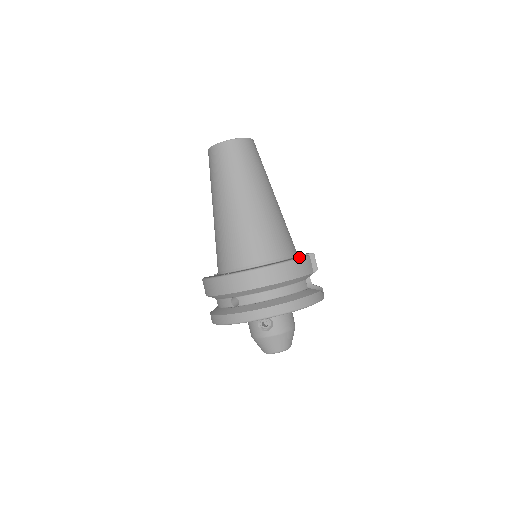
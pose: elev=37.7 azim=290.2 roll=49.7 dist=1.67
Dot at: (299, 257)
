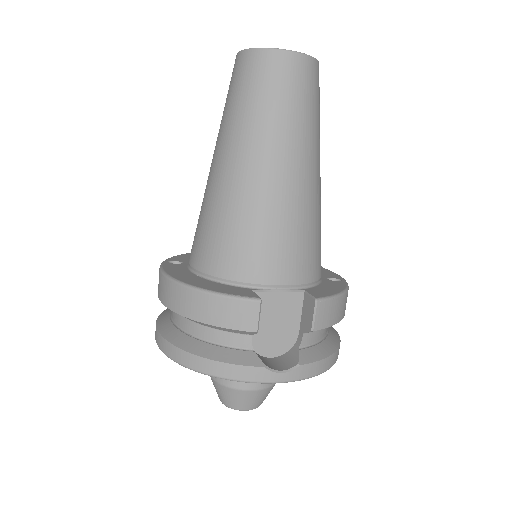
Dot at: (230, 293)
